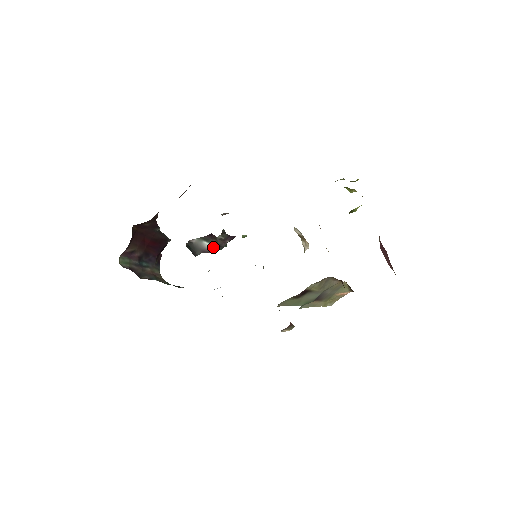
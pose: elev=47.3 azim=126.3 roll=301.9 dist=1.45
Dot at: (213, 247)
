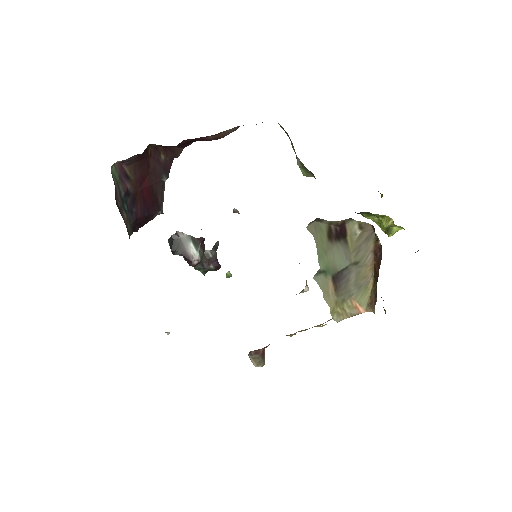
Dot at: (197, 256)
